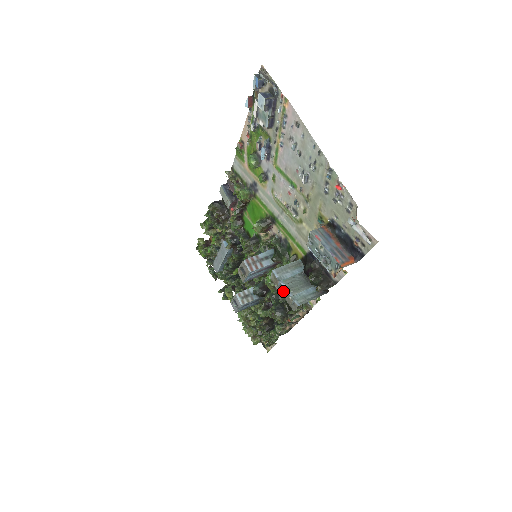
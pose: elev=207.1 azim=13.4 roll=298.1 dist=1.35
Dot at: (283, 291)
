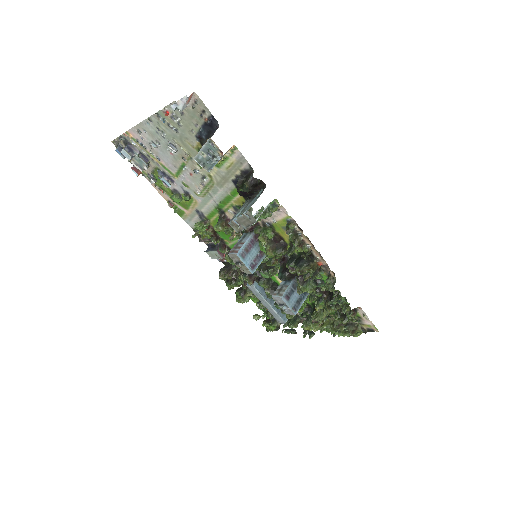
Dot at: (242, 223)
